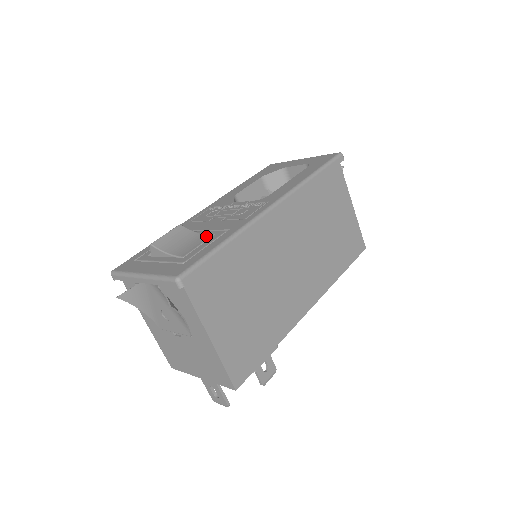
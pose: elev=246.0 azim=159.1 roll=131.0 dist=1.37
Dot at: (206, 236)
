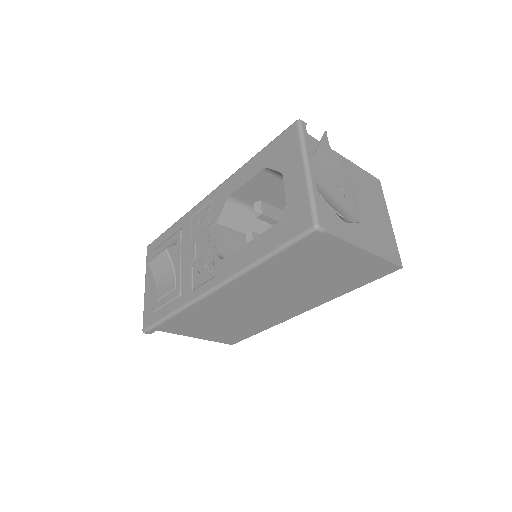
Dot at: (173, 283)
